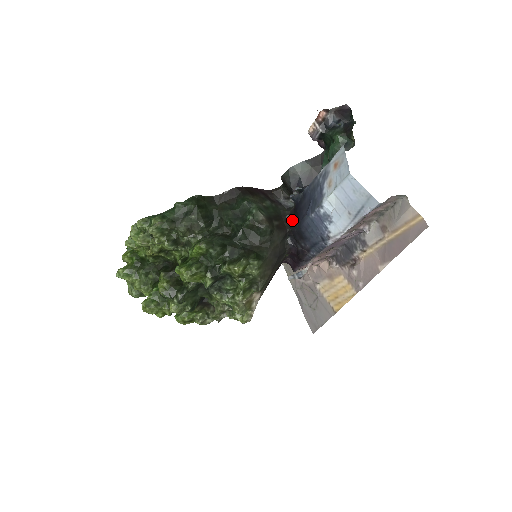
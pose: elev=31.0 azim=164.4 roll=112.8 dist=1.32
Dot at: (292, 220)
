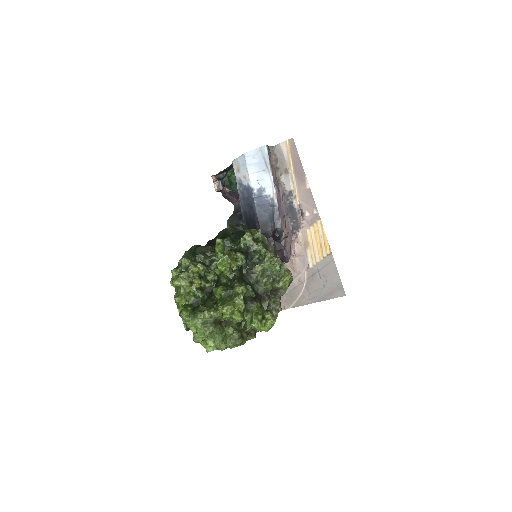
Dot at: occluded
